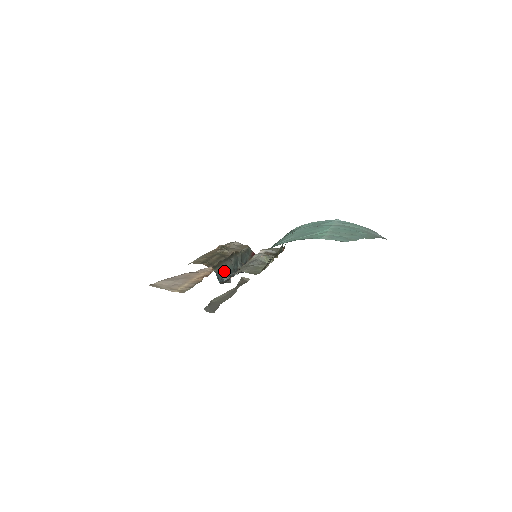
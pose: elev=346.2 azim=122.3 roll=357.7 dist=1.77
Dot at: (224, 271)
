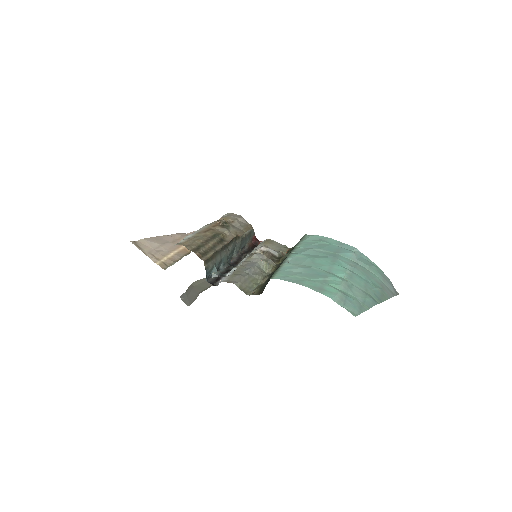
Dot at: (216, 265)
